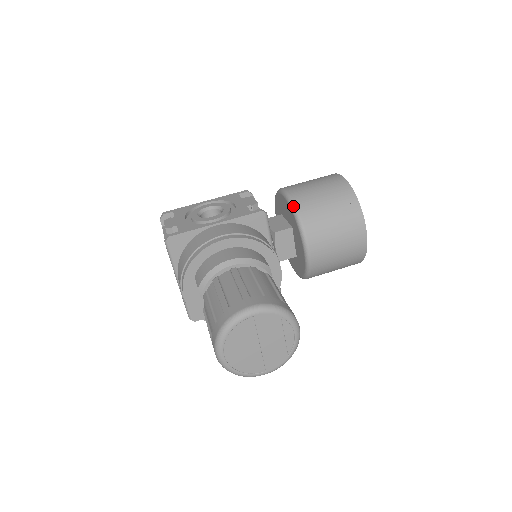
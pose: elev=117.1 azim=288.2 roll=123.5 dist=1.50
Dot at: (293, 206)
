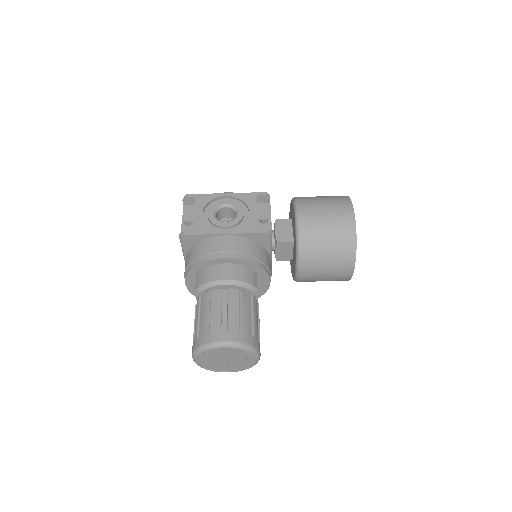
Dot at: (298, 232)
